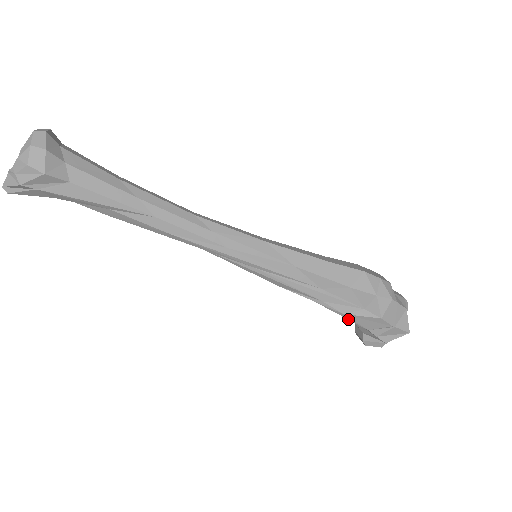
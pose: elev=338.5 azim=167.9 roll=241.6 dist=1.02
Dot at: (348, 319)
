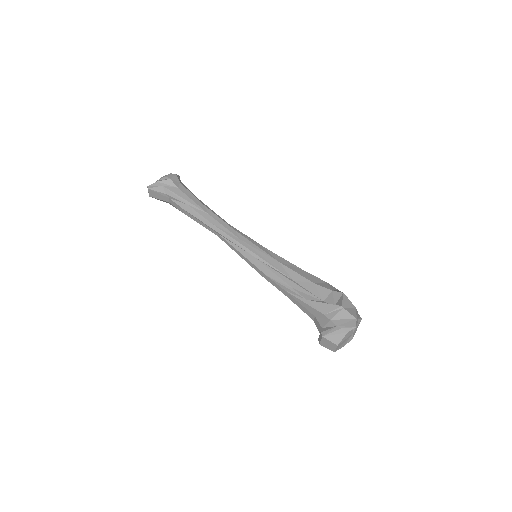
Dot at: (310, 305)
